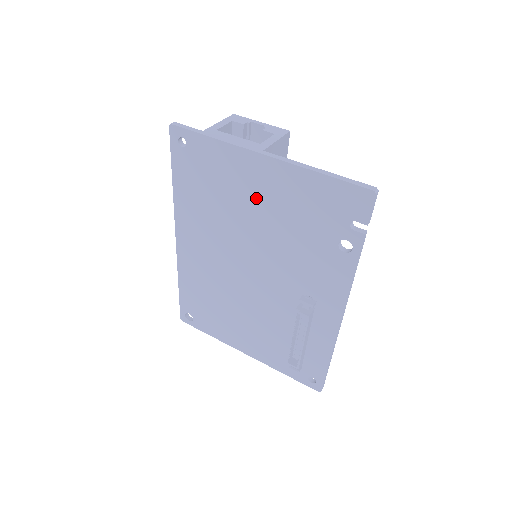
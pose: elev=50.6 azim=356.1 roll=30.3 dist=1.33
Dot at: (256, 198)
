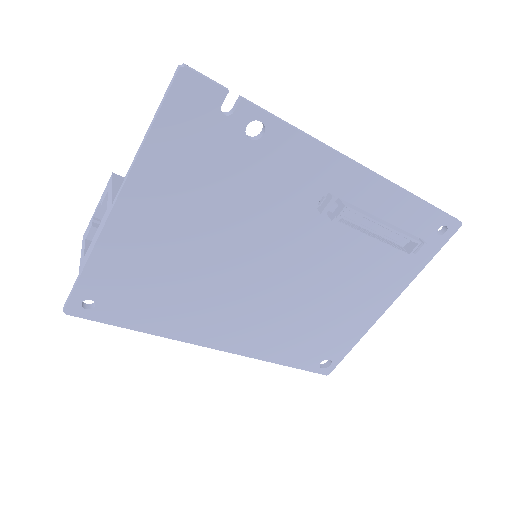
Dot at: (173, 232)
